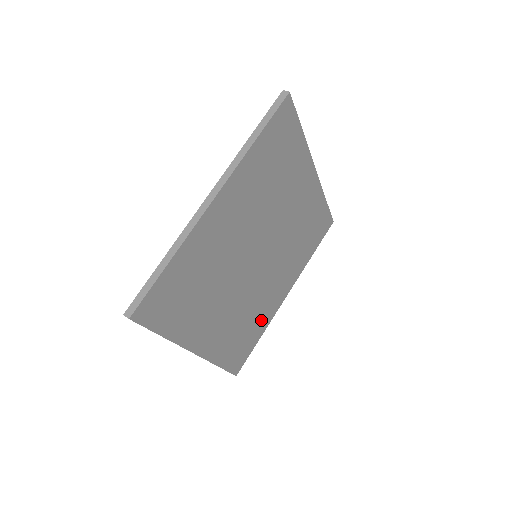
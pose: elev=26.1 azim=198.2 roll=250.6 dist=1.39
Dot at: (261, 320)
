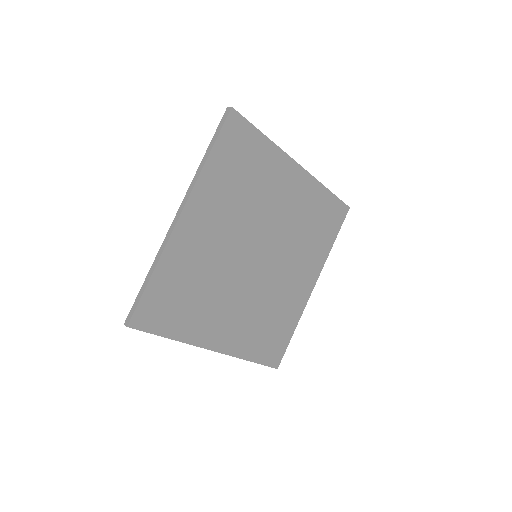
Dot at: (288, 314)
